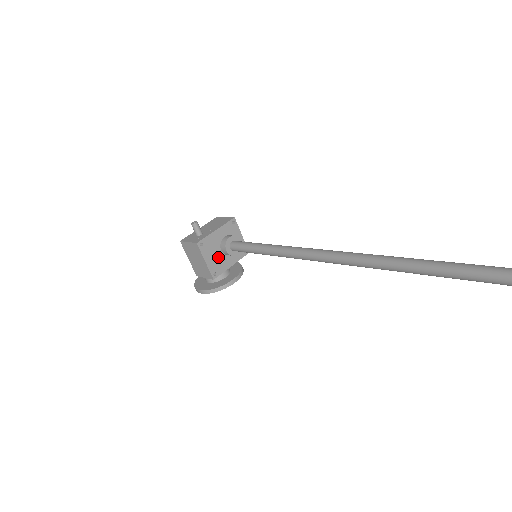
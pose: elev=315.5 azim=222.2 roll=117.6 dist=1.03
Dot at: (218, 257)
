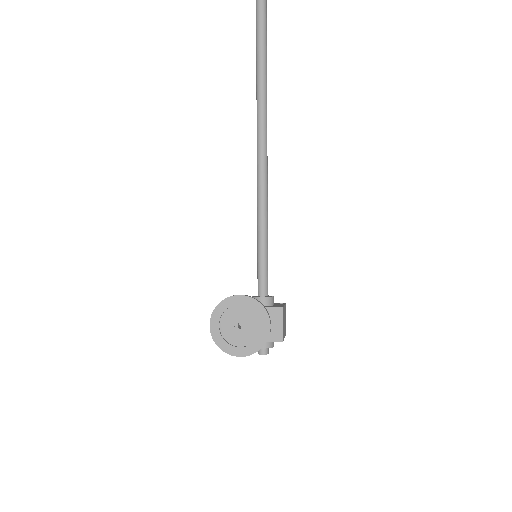
Dot at: occluded
